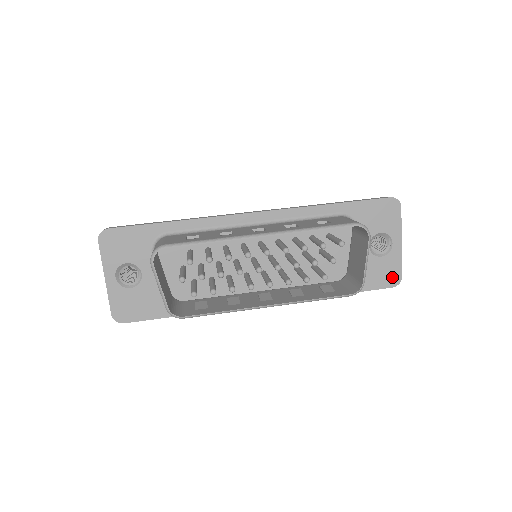
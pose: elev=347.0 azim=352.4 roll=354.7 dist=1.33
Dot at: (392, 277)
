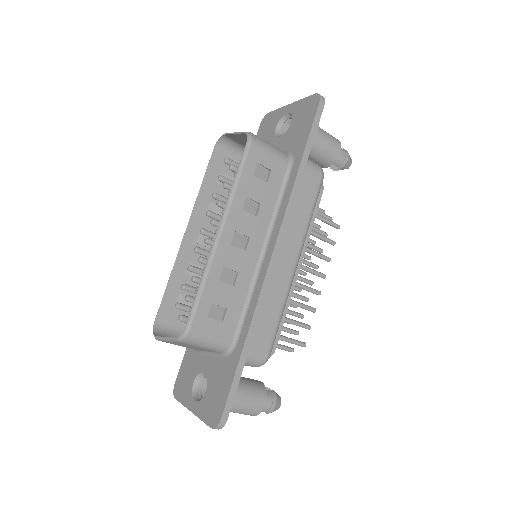
Dot at: (311, 105)
